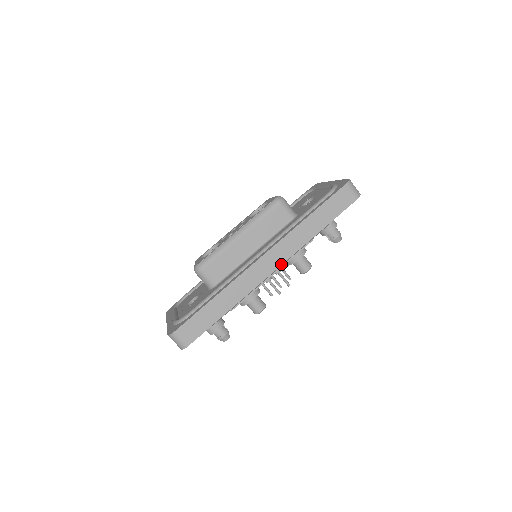
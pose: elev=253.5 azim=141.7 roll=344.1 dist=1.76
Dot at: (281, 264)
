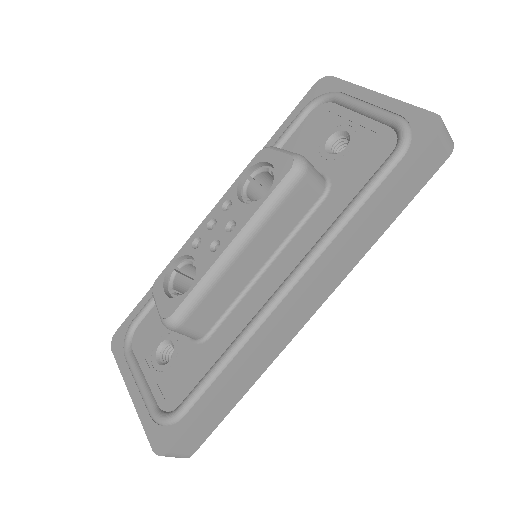
Dot at: (325, 299)
